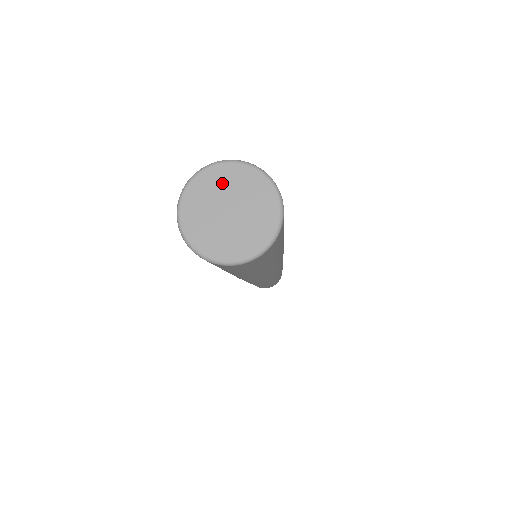
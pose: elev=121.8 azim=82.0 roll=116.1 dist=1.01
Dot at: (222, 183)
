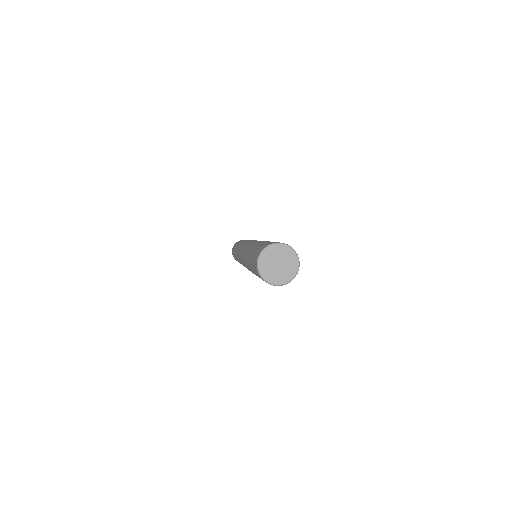
Dot at: (271, 255)
